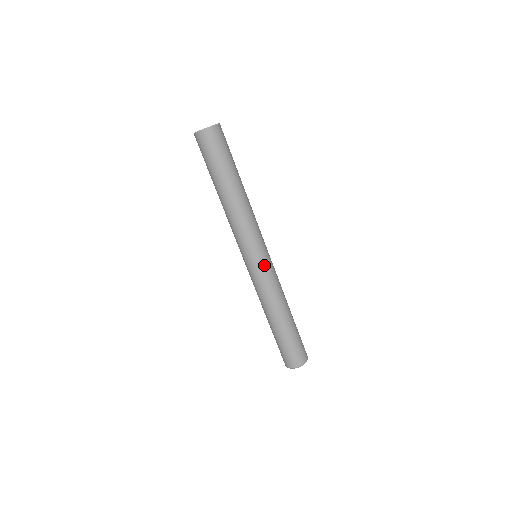
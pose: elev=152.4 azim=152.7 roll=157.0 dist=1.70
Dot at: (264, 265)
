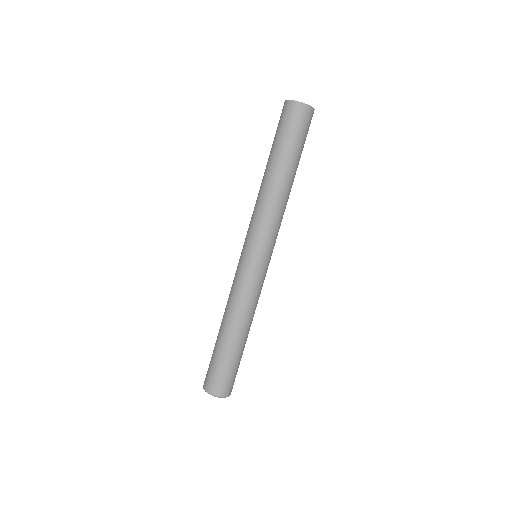
Dot at: (260, 269)
